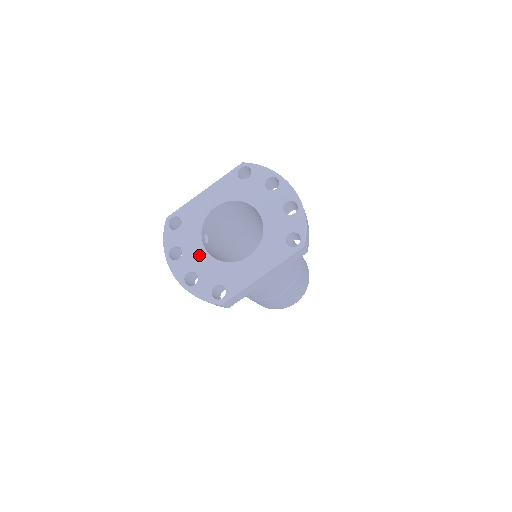
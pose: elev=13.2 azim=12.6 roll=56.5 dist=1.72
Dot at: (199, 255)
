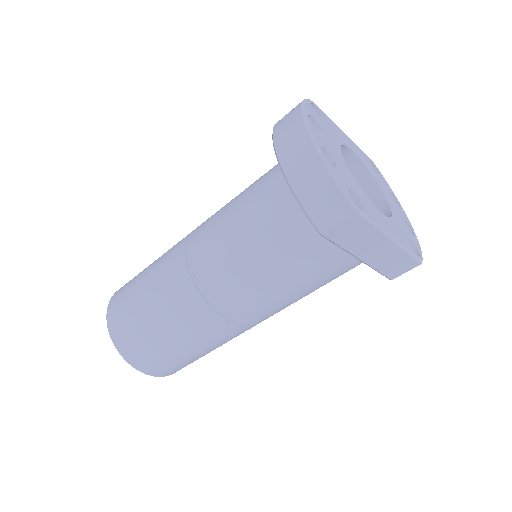
Dot at: (338, 154)
